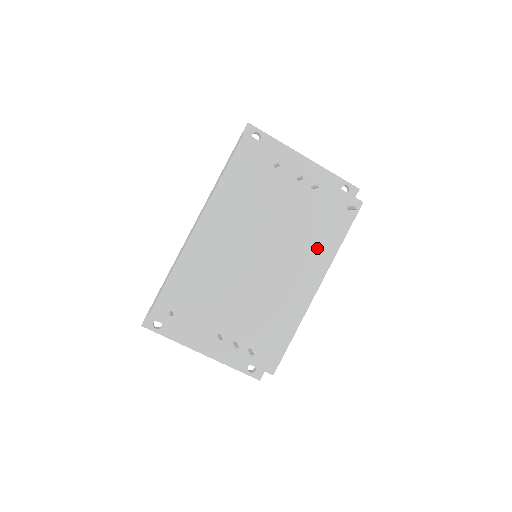
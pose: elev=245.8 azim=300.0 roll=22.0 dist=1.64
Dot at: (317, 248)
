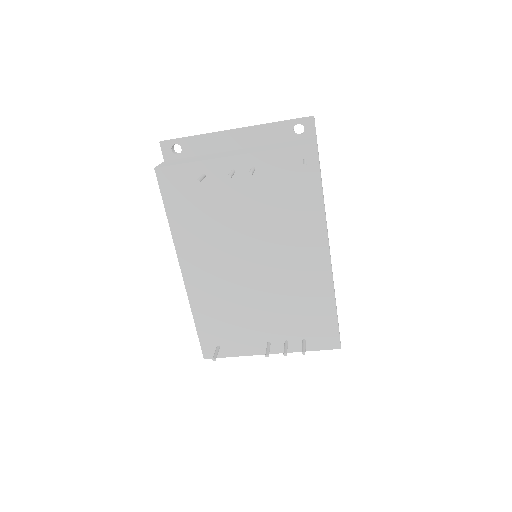
Dot at: (301, 221)
